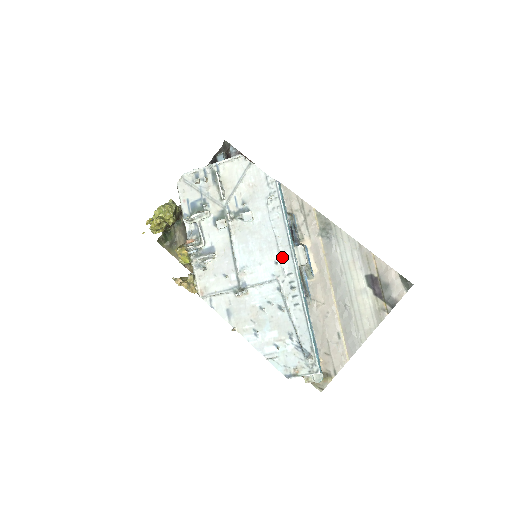
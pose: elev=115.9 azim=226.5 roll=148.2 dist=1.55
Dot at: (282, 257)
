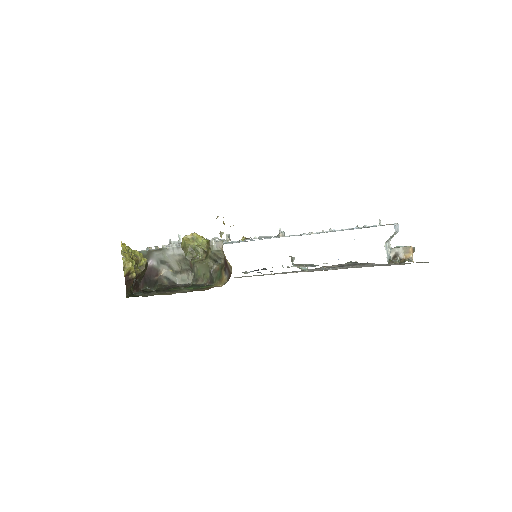
Dot at: occluded
